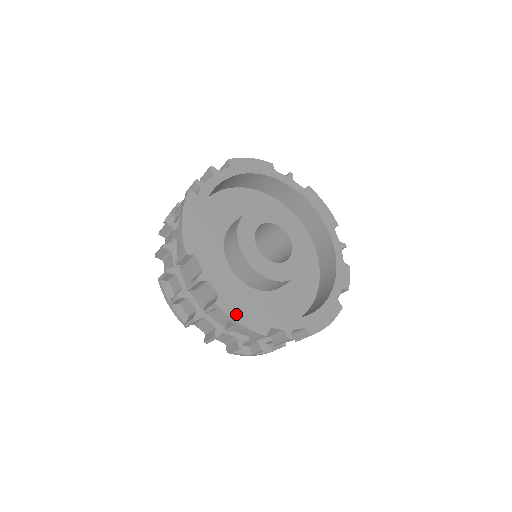
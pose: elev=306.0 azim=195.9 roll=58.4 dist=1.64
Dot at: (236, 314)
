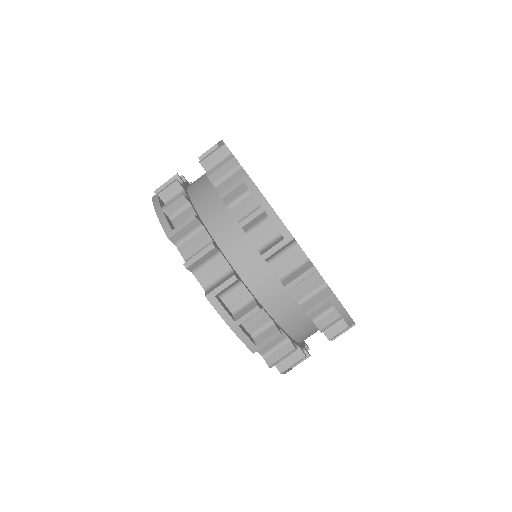
Dot at: occluded
